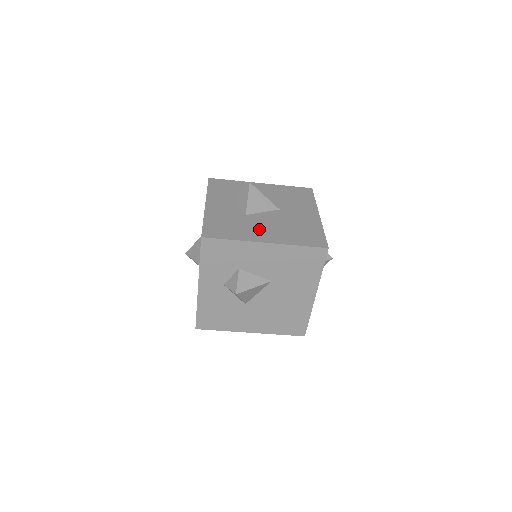
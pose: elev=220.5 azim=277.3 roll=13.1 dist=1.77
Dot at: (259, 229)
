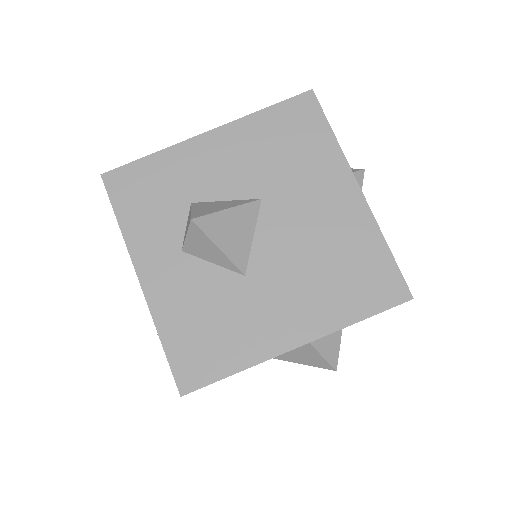
Dot at: occluded
